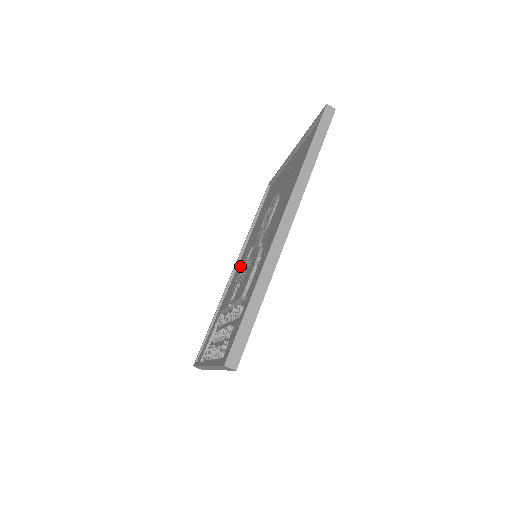
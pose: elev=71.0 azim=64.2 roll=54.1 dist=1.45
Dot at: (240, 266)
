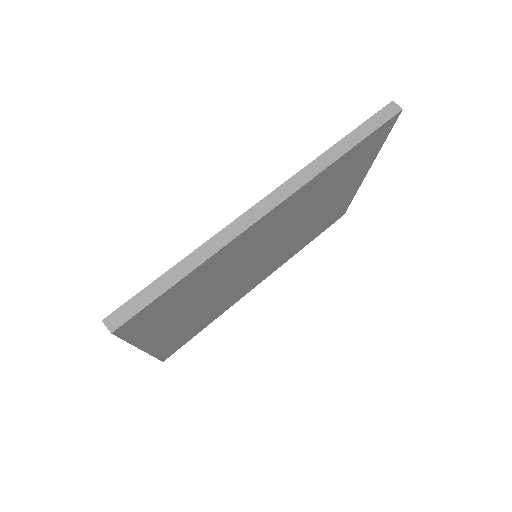
Dot at: occluded
